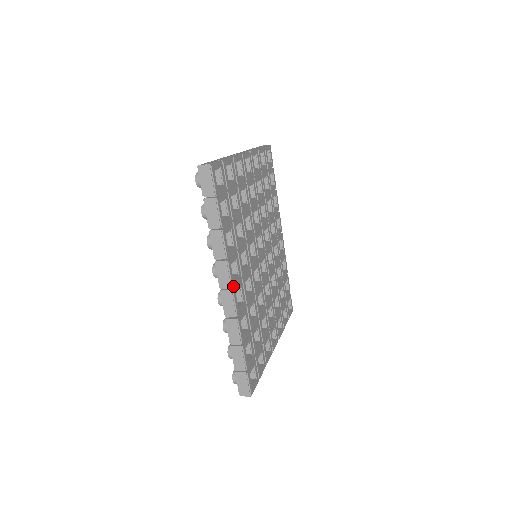
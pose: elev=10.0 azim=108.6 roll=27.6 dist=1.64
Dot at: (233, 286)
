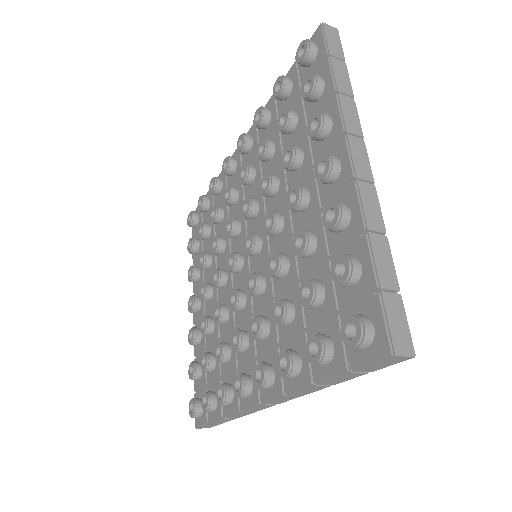
Dot at: occluded
